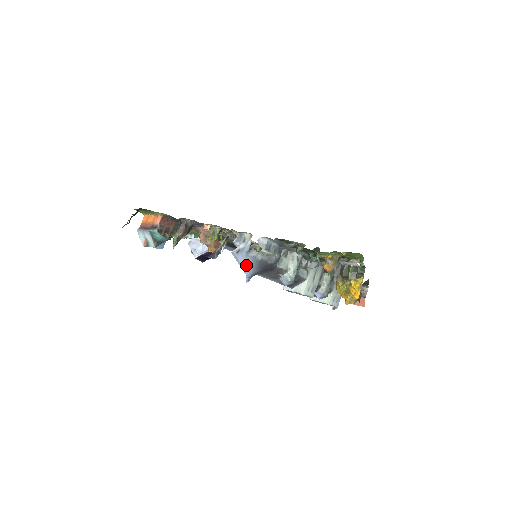
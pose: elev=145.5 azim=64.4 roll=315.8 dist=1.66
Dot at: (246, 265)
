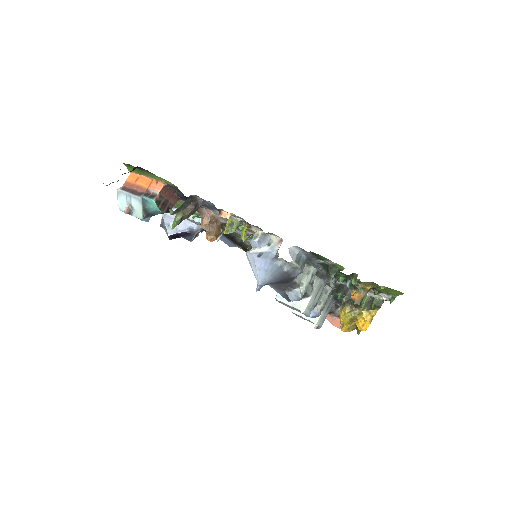
Dot at: (265, 273)
